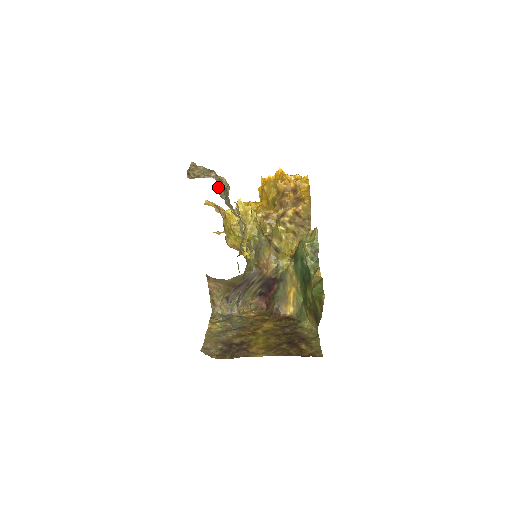
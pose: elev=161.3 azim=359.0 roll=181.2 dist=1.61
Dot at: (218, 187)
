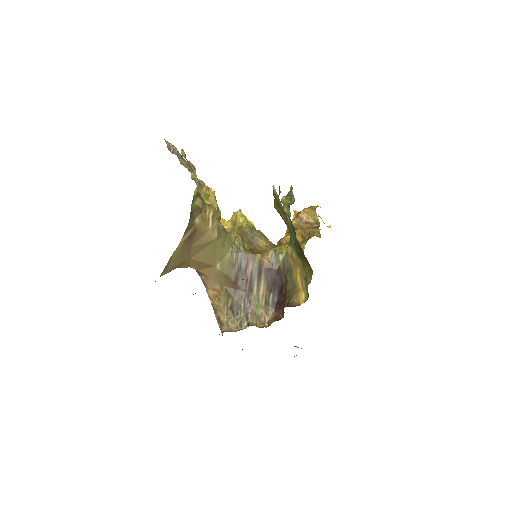
Dot at: (166, 143)
